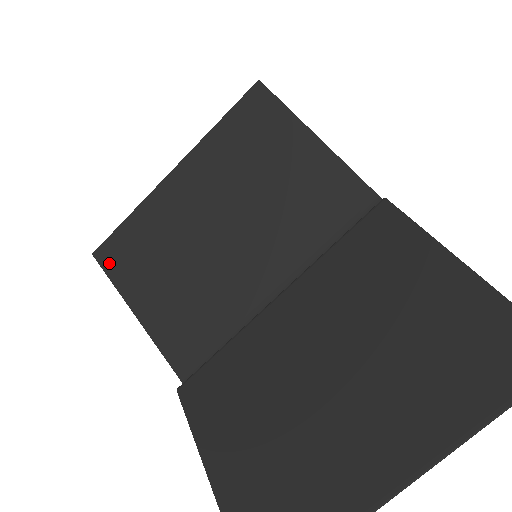
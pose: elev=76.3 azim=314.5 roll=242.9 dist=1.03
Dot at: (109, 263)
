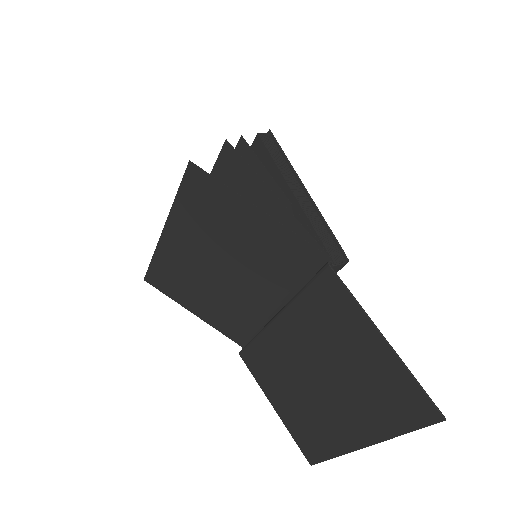
Dot at: (158, 286)
